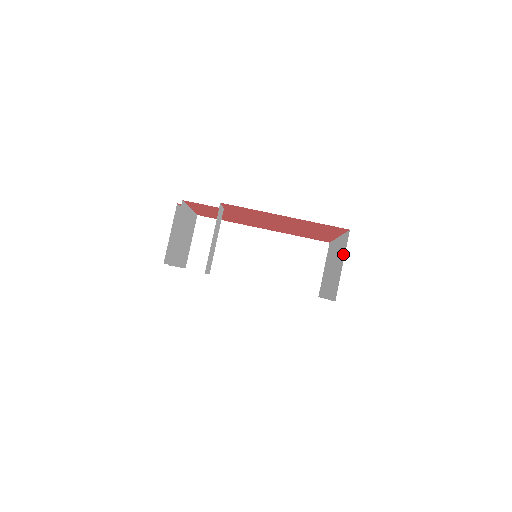
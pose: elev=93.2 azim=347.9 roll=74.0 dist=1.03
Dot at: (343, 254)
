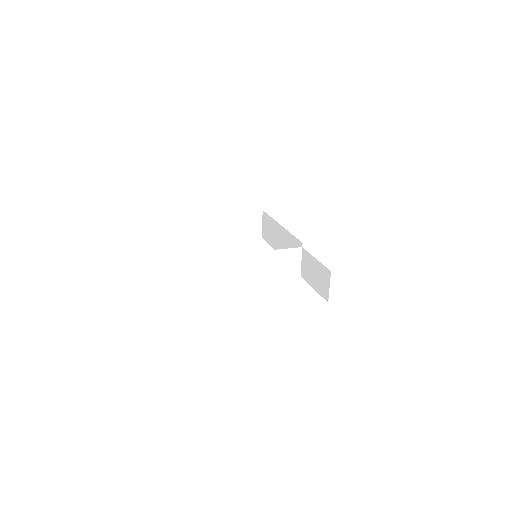
Dot at: (328, 280)
